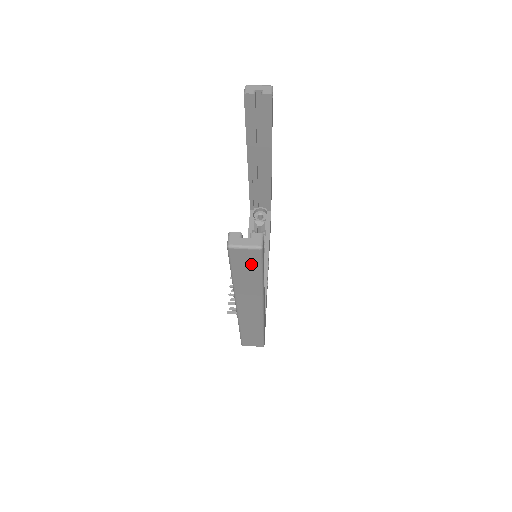
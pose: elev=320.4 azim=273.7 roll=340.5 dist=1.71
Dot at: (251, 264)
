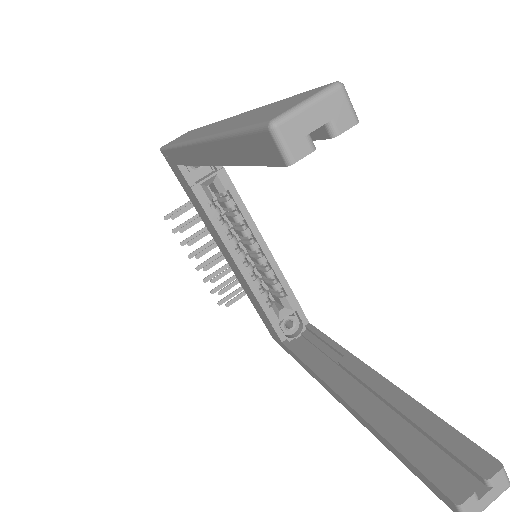
Dot at: occluded
